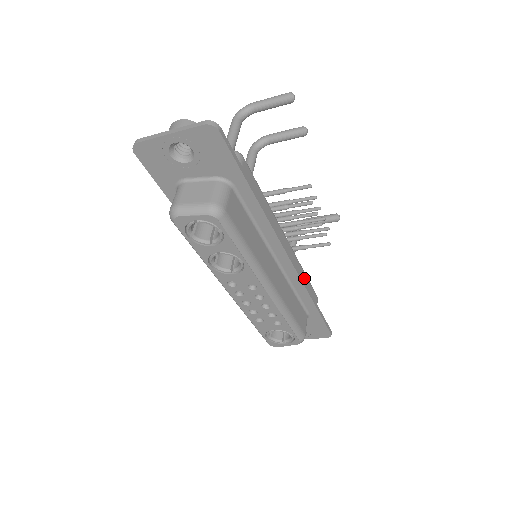
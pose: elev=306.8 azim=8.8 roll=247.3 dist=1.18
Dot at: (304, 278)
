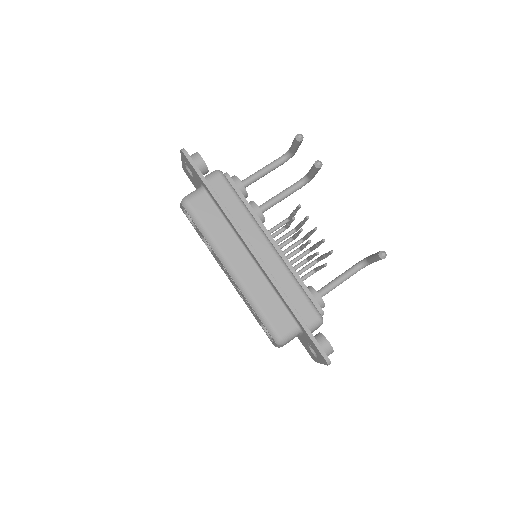
Dot at: (292, 287)
